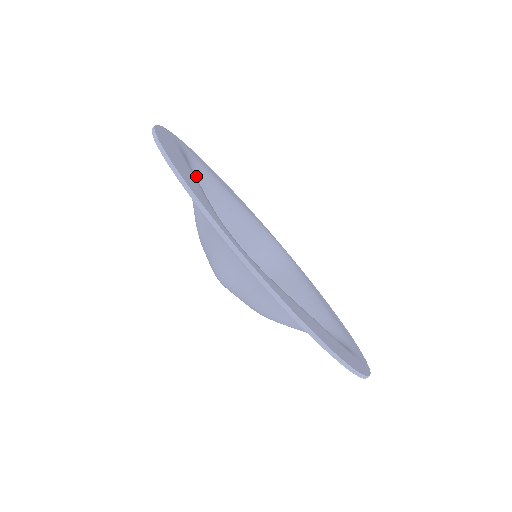
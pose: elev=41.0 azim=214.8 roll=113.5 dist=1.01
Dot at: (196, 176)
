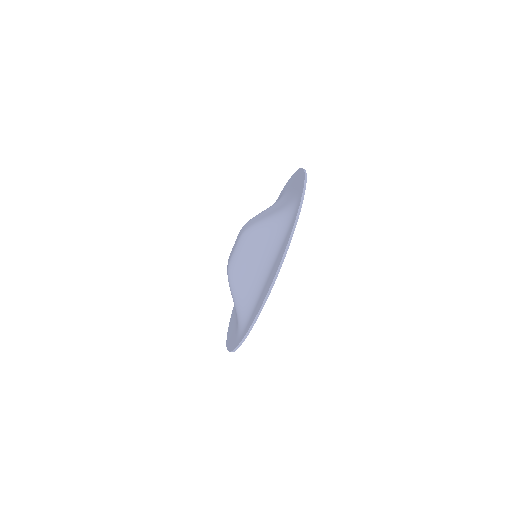
Dot at: (283, 216)
